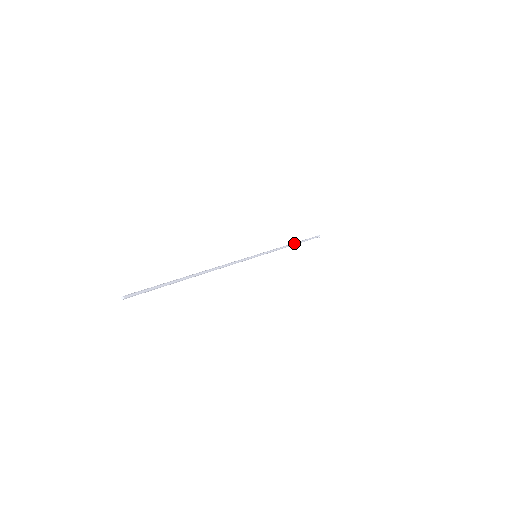
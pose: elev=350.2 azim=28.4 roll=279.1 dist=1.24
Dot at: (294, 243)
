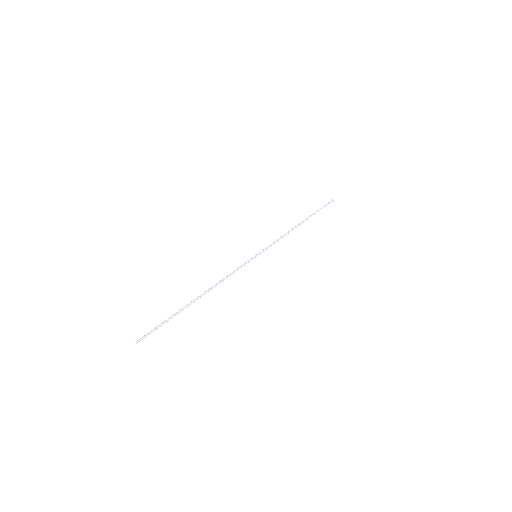
Dot at: (301, 223)
